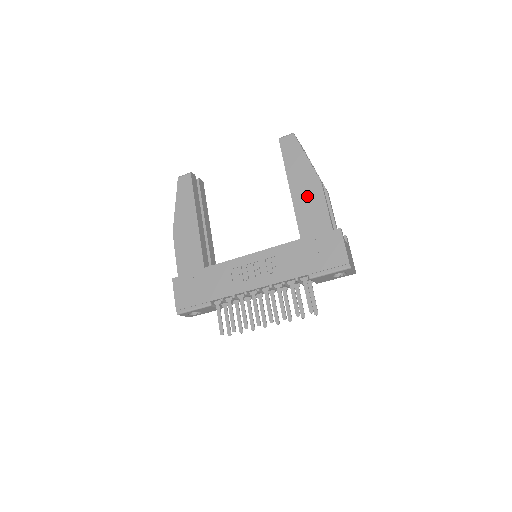
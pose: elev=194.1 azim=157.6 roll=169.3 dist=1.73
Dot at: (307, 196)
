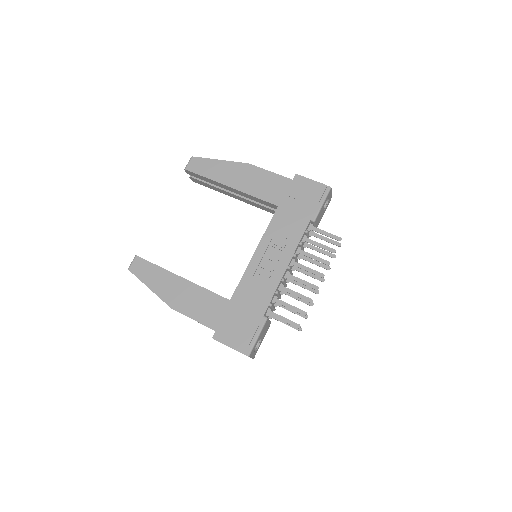
Dot at: (250, 180)
